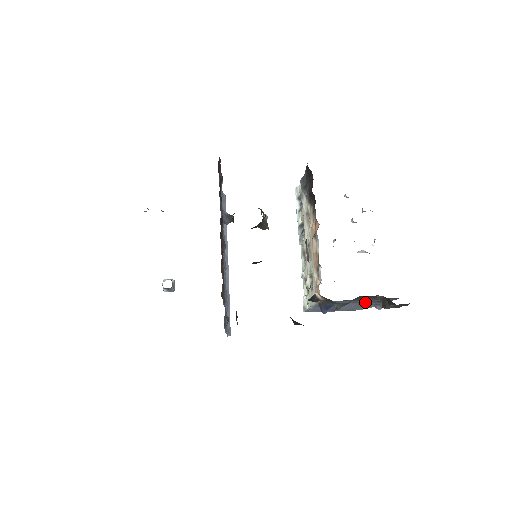
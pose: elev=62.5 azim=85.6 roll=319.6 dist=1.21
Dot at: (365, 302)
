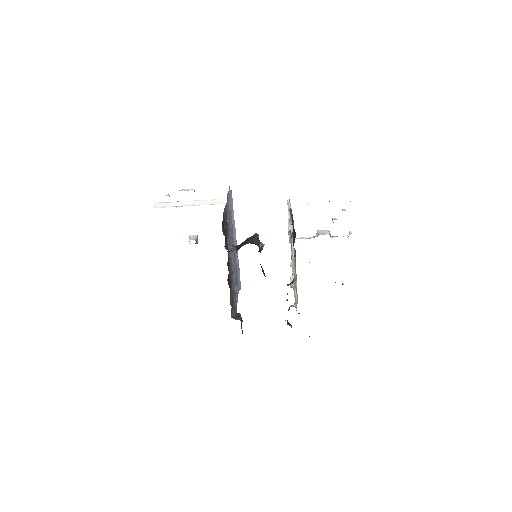
Dot at: occluded
